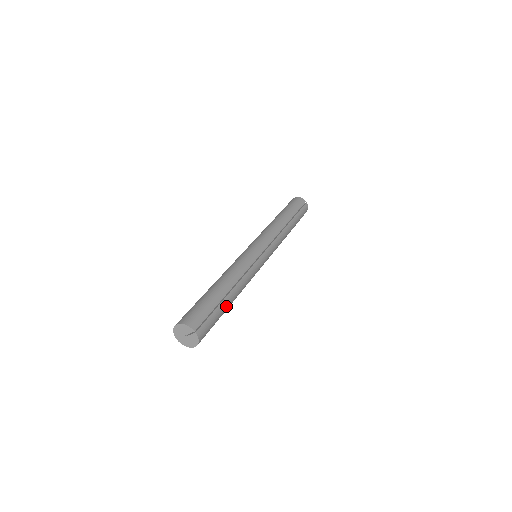
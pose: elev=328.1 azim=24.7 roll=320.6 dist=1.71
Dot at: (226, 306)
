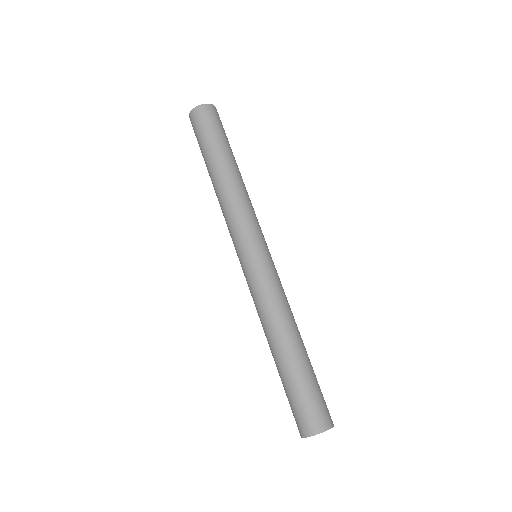
Dot at: occluded
